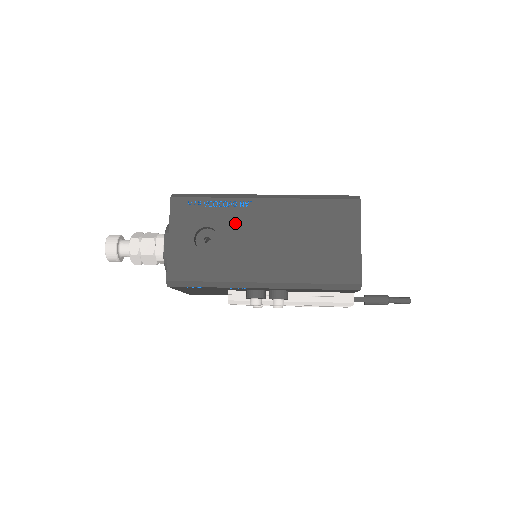
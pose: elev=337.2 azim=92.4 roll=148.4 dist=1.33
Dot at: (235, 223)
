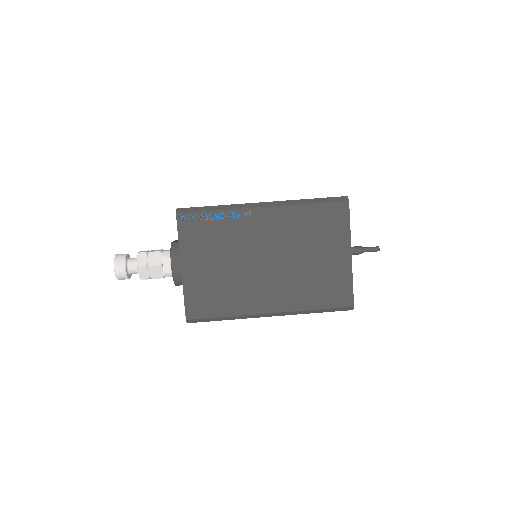
Dot at: occluded
